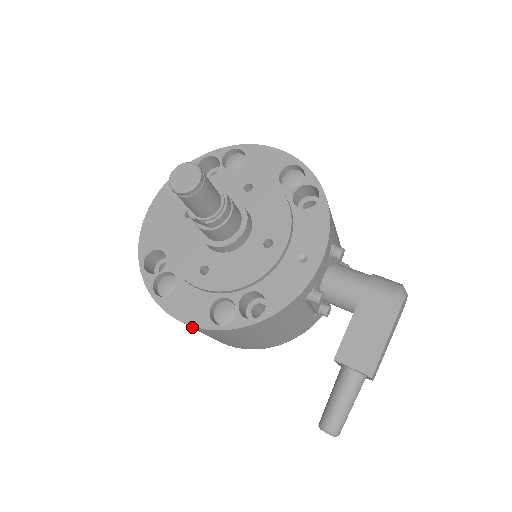
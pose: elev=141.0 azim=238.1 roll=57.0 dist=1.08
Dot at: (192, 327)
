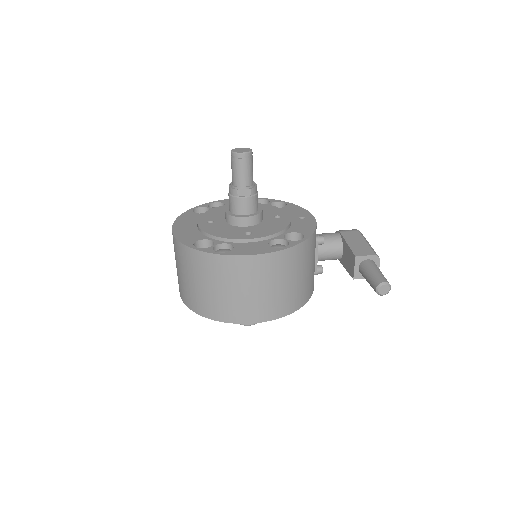
Dot at: (259, 264)
